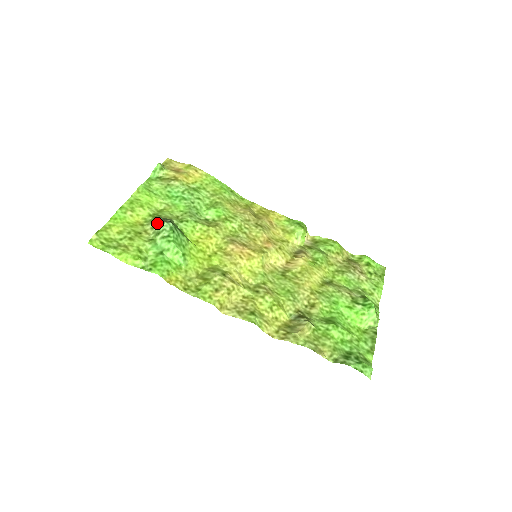
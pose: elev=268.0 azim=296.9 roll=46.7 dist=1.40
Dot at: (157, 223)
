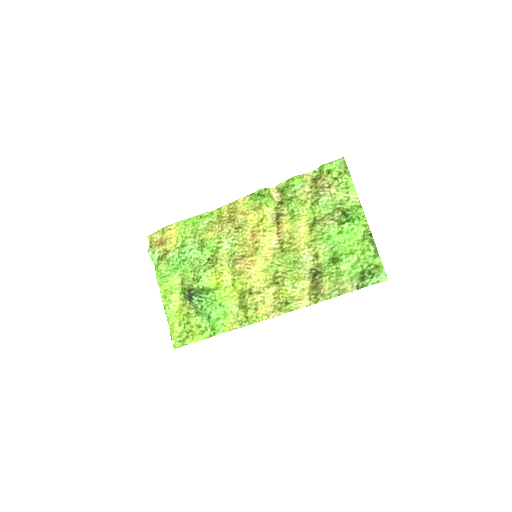
Dot at: (189, 299)
